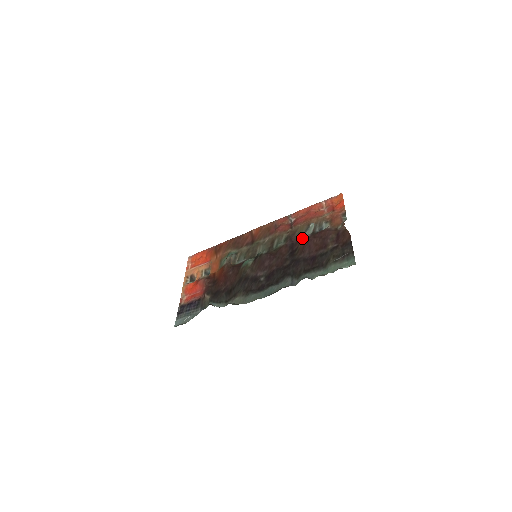
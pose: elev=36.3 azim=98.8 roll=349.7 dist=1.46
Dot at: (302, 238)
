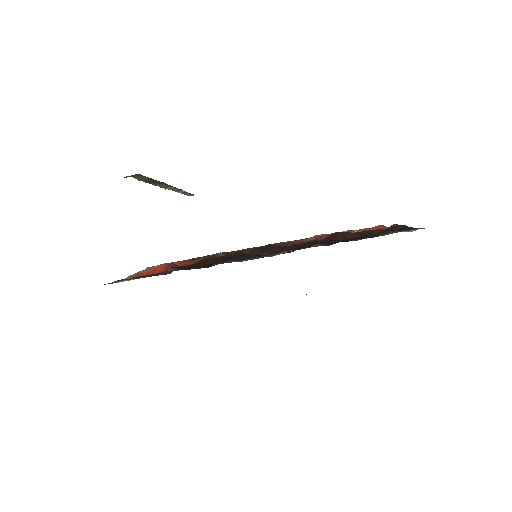
Dot at: occluded
